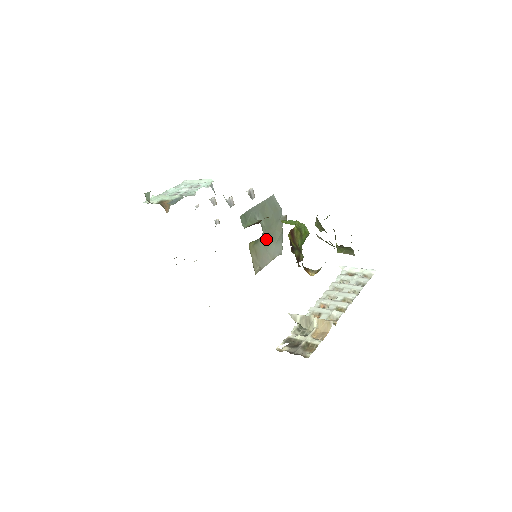
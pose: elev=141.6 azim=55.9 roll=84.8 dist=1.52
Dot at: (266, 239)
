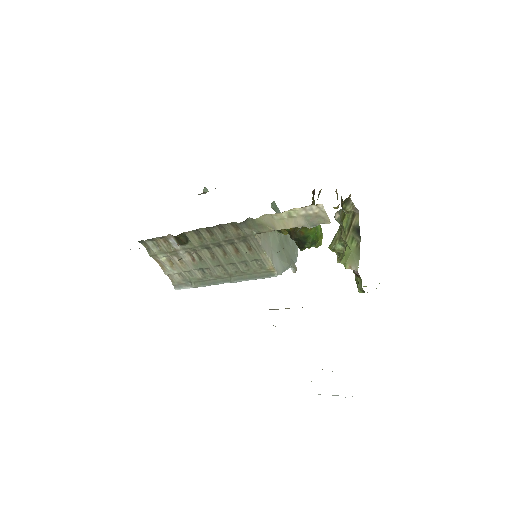
Dot at: (277, 244)
